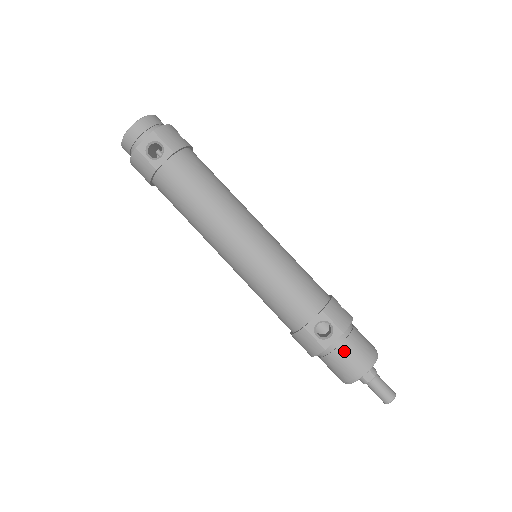
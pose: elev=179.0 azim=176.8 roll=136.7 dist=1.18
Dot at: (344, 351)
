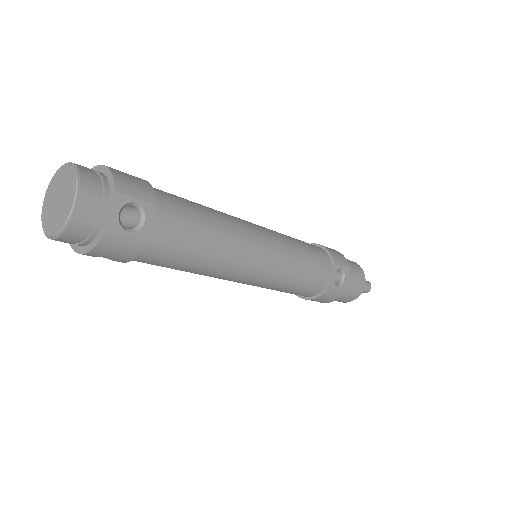
Dot at: (352, 281)
